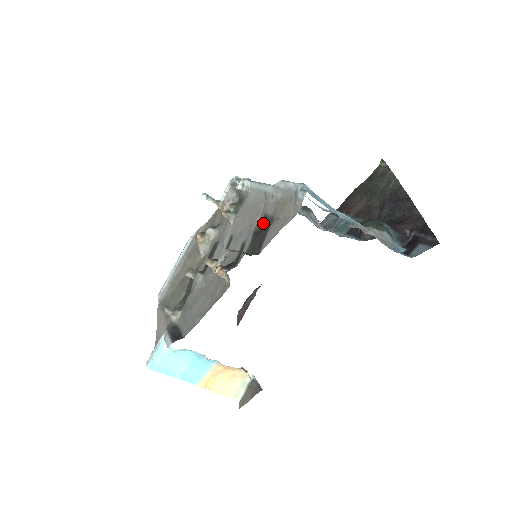
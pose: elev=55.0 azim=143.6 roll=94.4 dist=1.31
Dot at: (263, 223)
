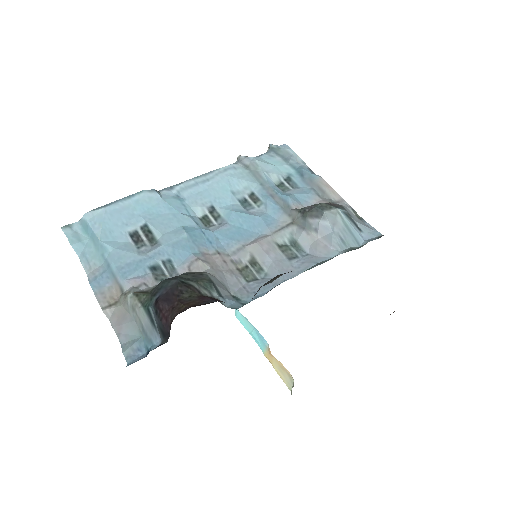
Dot at: occluded
